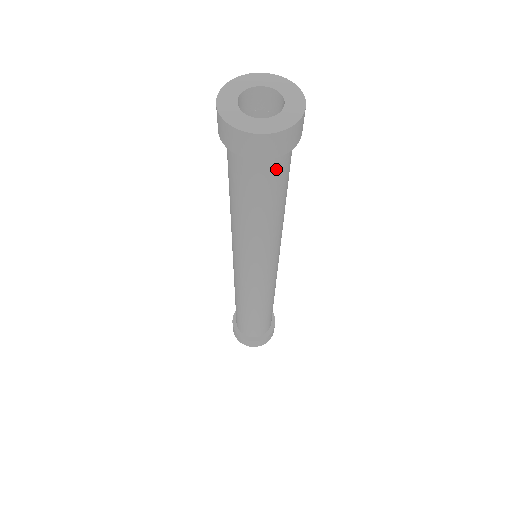
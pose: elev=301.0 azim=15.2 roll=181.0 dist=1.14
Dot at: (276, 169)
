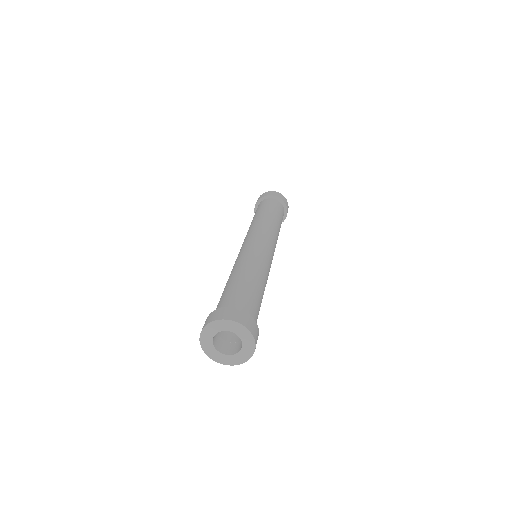
Dot at: (256, 322)
